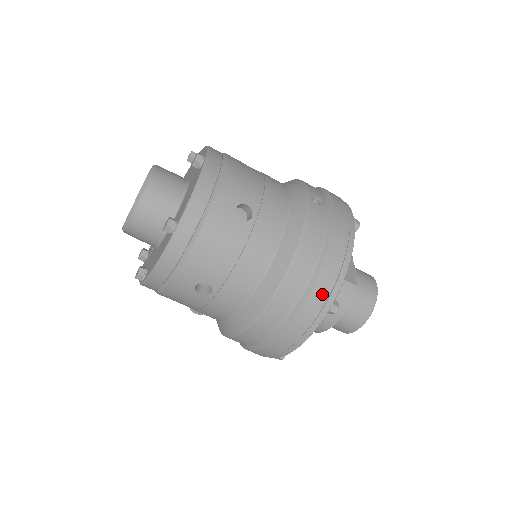
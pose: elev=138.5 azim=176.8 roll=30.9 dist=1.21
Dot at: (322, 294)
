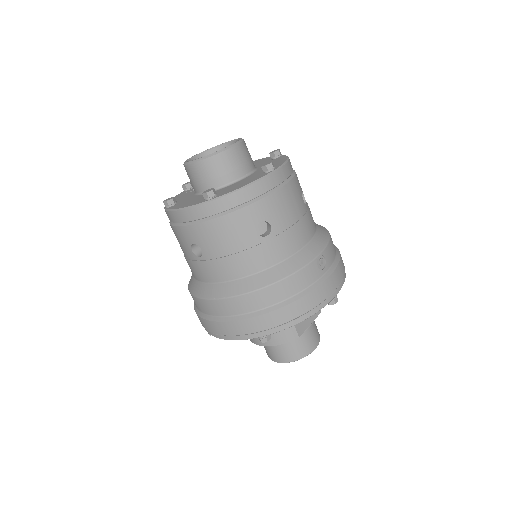
Dot at: (264, 324)
